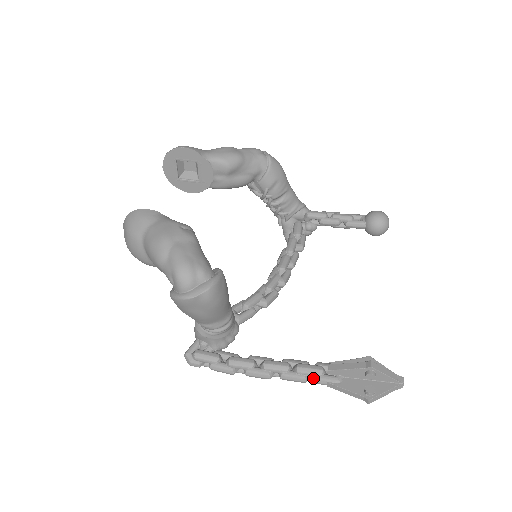
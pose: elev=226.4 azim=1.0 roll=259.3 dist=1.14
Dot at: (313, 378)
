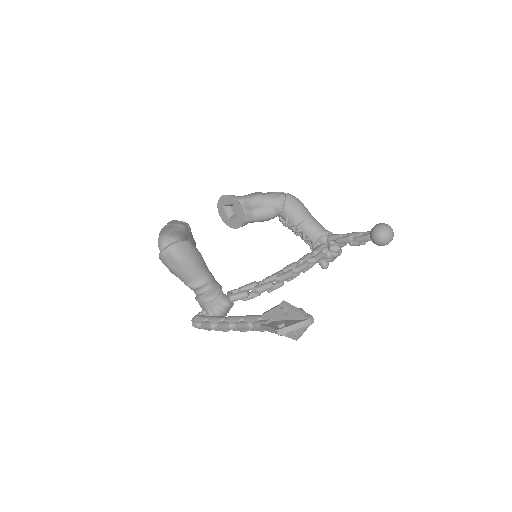
Dot at: (253, 324)
